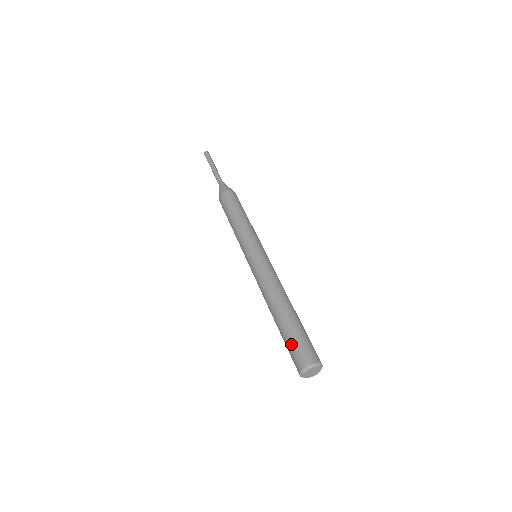
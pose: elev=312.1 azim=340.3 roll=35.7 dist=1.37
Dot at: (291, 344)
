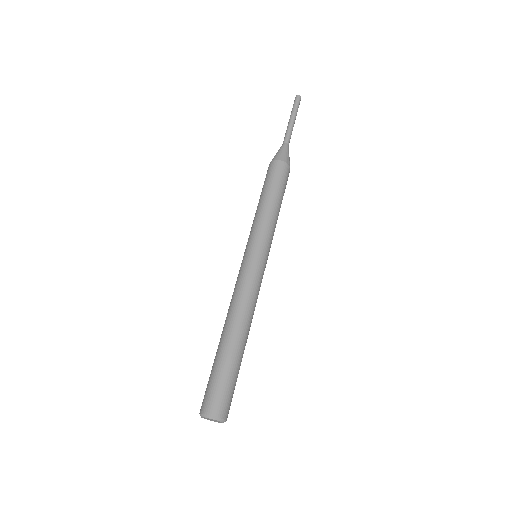
Dot at: (212, 379)
